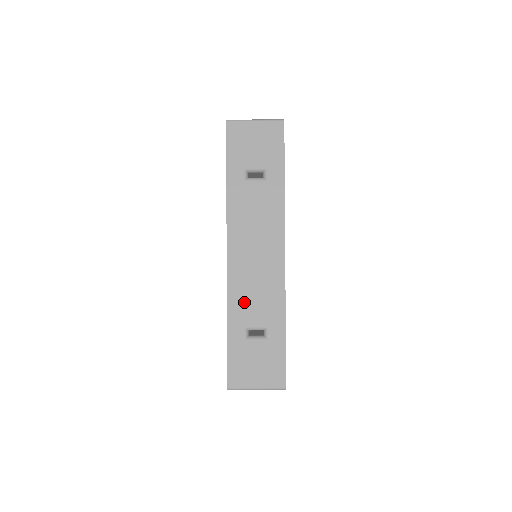
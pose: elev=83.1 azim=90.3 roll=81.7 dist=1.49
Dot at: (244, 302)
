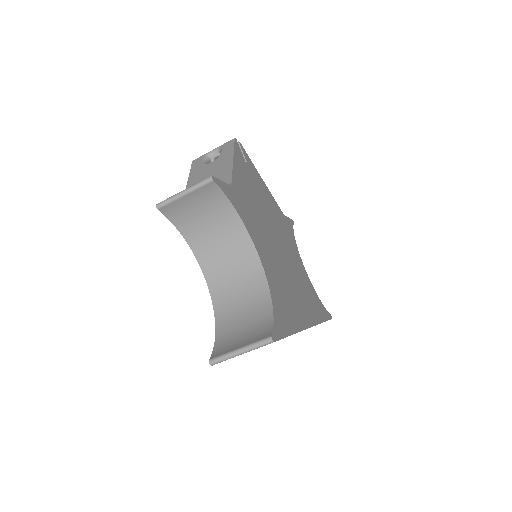
Dot at: occluded
